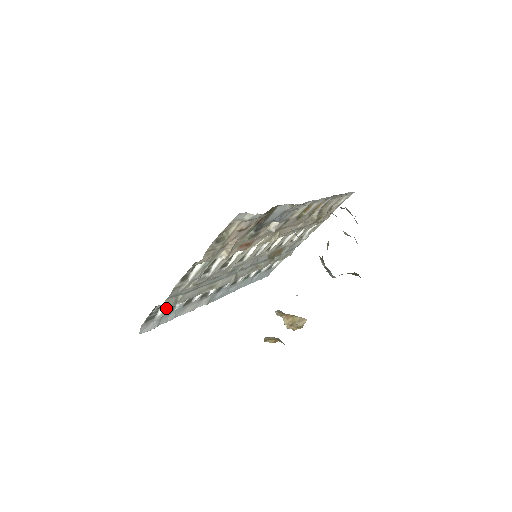
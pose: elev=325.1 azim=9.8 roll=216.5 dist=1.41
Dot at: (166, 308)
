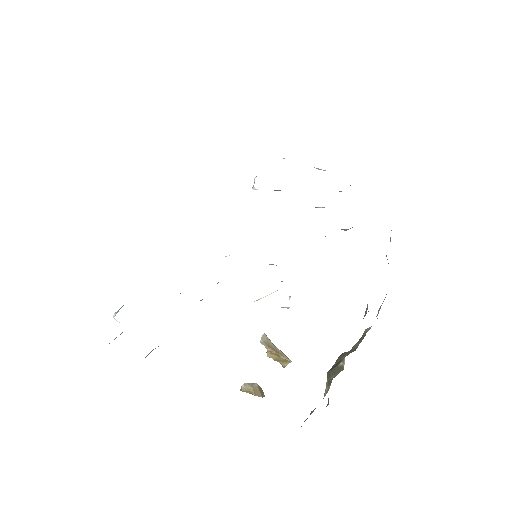
Dot at: occluded
